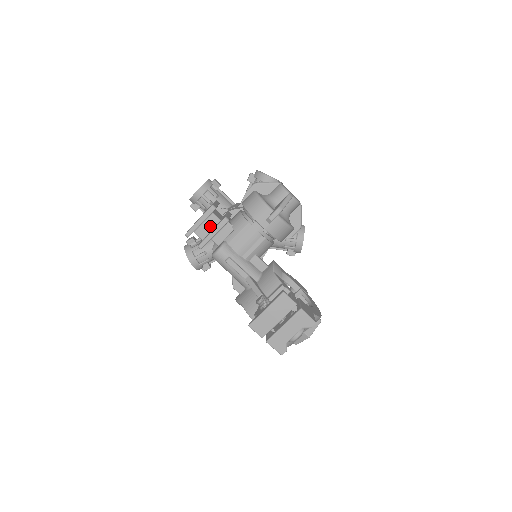
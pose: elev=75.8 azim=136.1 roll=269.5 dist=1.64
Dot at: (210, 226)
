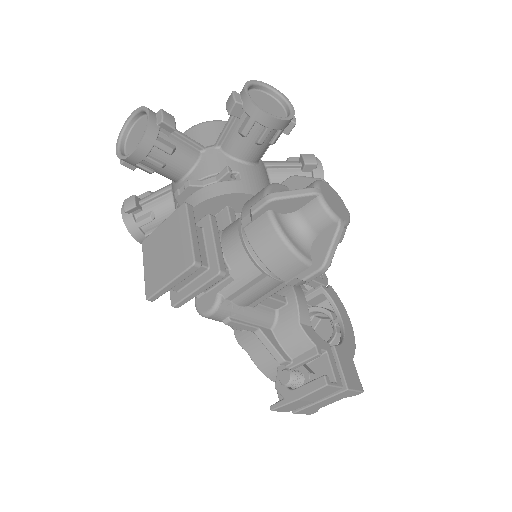
Dot at: (189, 277)
